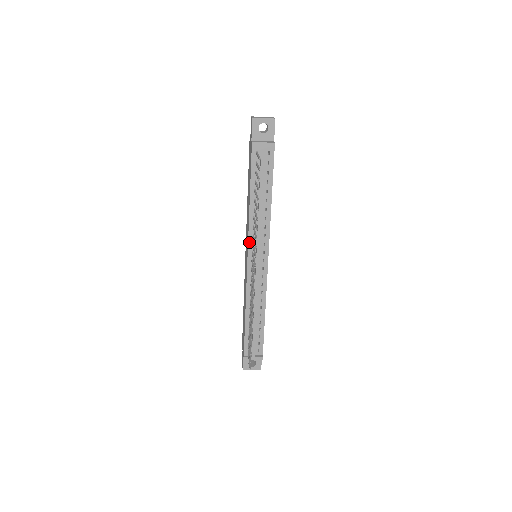
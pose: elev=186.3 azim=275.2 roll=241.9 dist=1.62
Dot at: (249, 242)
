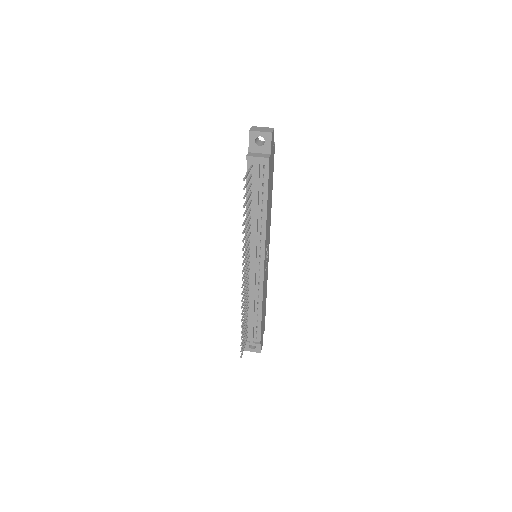
Dot at: (246, 245)
